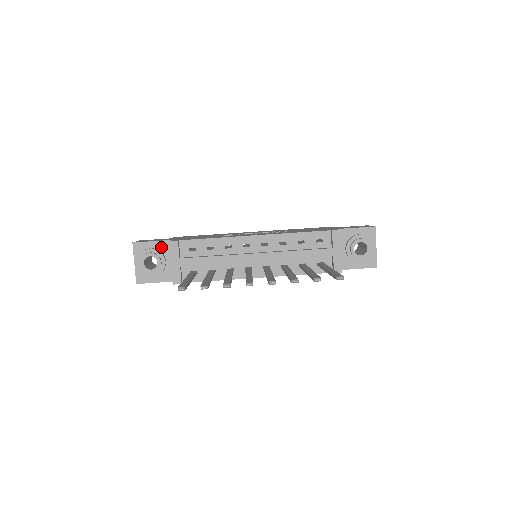
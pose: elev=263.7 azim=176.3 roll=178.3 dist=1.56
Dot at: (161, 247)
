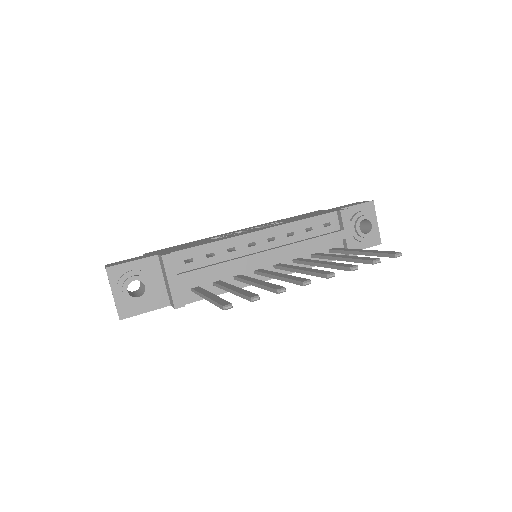
Dot at: (144, 266)
